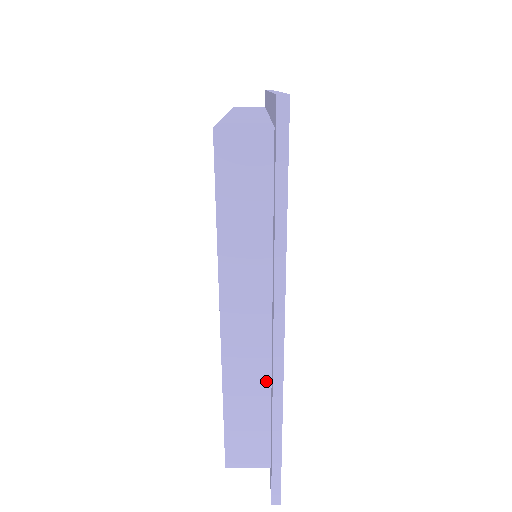
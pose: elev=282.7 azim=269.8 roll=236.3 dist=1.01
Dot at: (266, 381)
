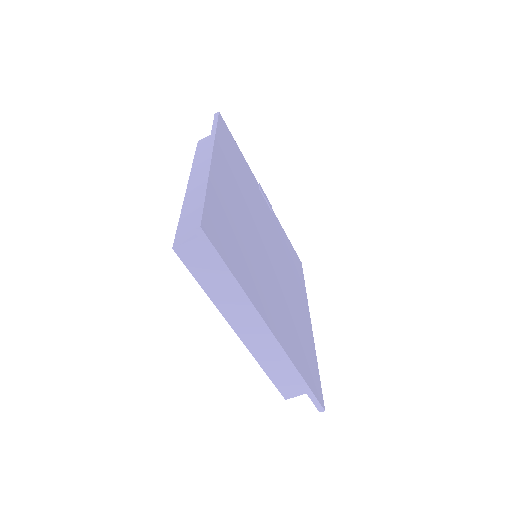
Dot at: occluded
